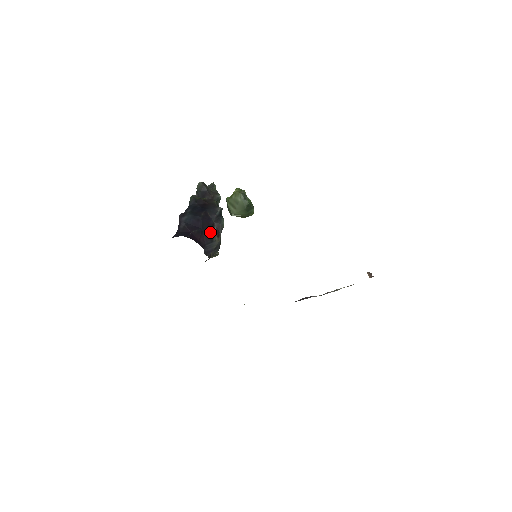
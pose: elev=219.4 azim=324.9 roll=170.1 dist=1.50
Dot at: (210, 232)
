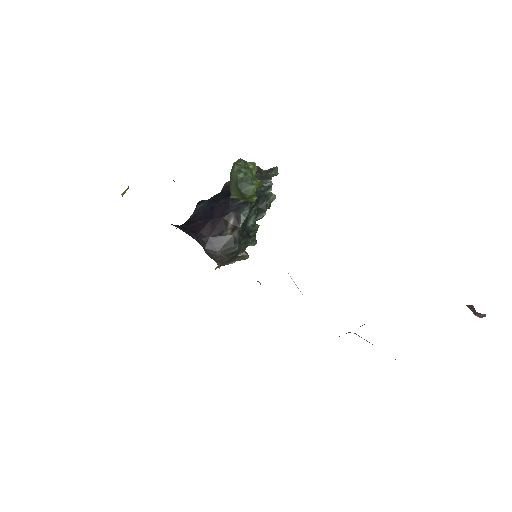
Dot at: (221, 223)
